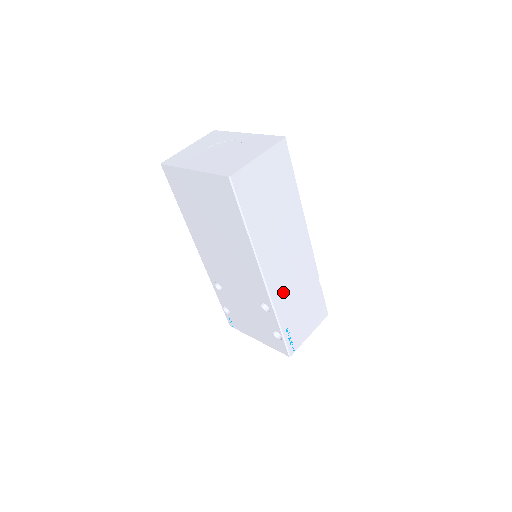
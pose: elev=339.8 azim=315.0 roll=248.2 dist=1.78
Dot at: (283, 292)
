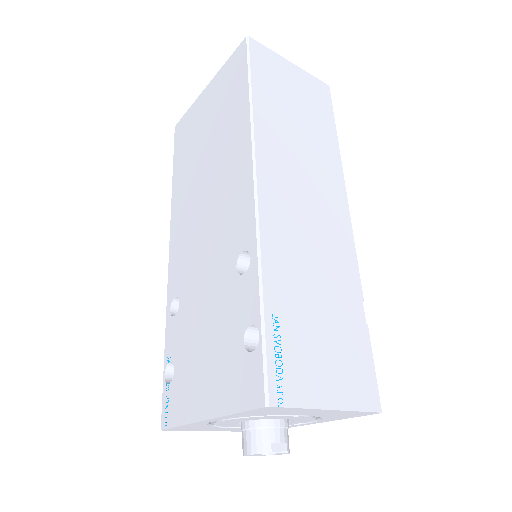
Dot at: (285, 241)
